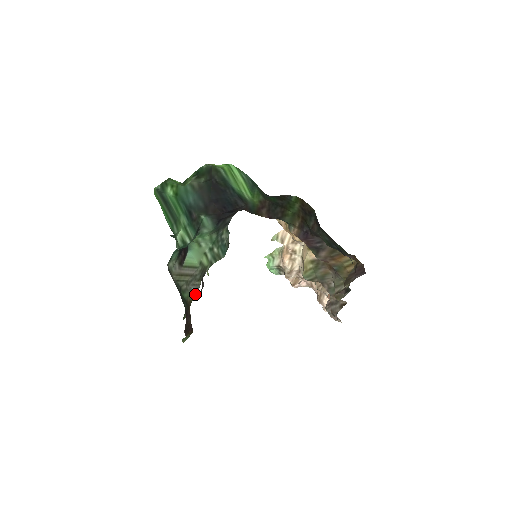
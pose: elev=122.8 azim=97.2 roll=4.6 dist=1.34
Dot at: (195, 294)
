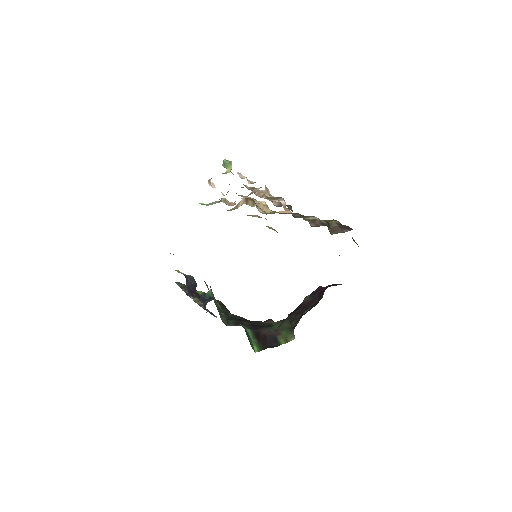
Dot at: occluded
